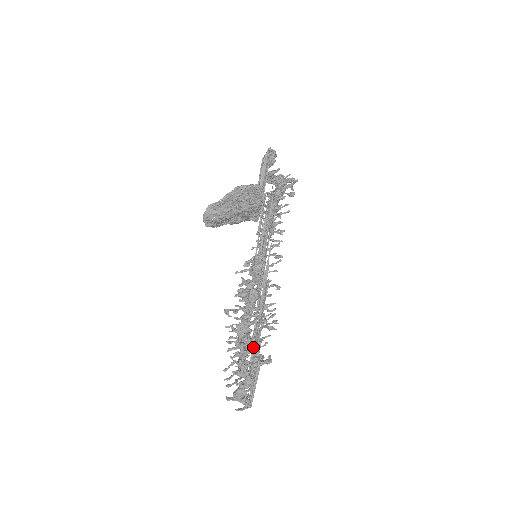
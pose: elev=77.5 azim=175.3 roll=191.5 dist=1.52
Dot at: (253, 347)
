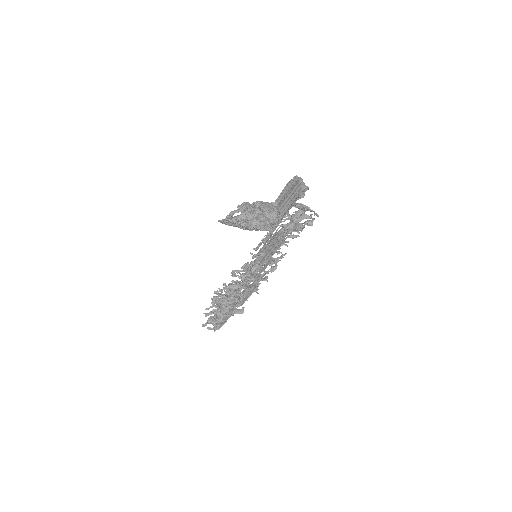
Dot at: (232, 304)
